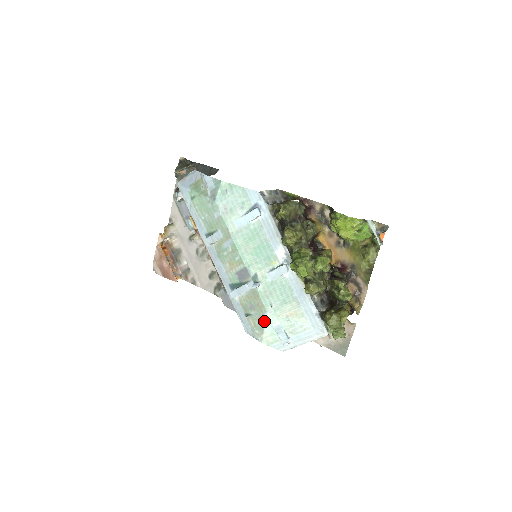
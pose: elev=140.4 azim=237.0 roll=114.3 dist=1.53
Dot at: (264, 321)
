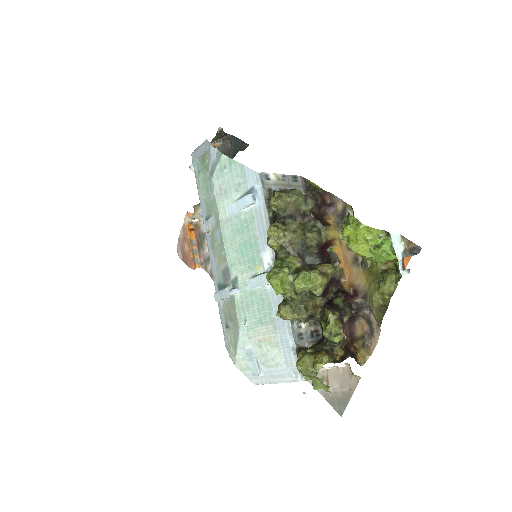
Dot at: (237, 339)
